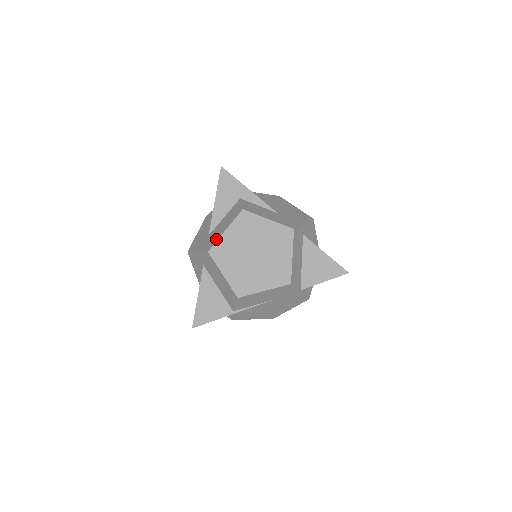
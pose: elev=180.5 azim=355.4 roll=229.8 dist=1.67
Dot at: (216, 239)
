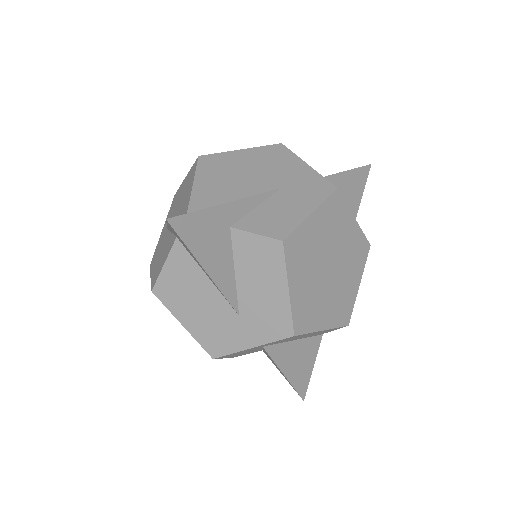
Dot at: (285, 312)
